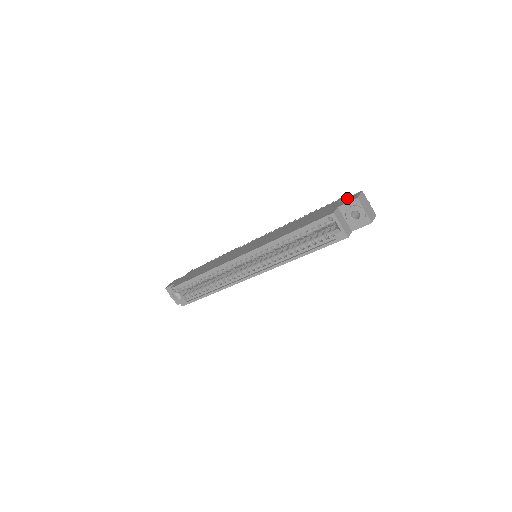
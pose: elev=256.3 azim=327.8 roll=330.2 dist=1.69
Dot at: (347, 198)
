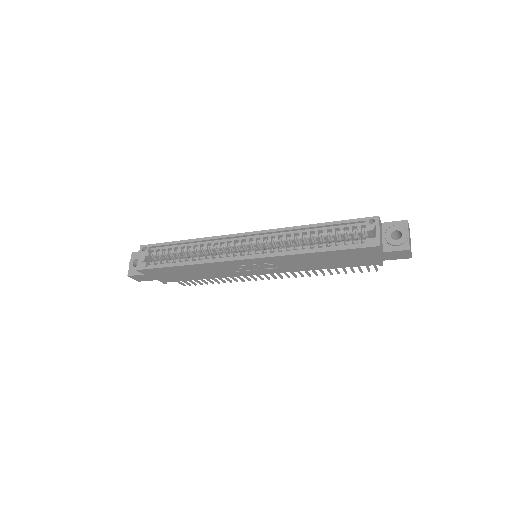
Dot at: occluded
